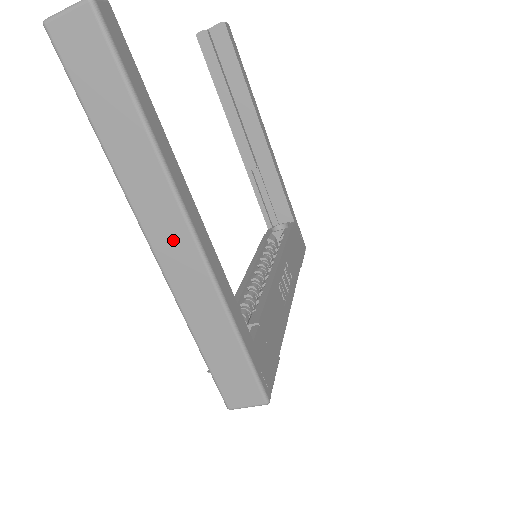
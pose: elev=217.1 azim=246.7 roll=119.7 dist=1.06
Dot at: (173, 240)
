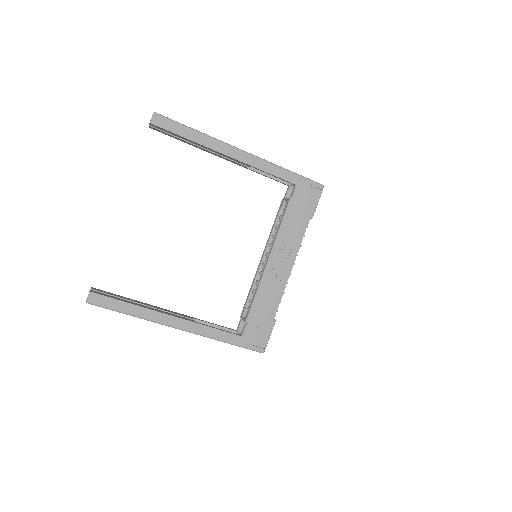
Dot at: occluded
